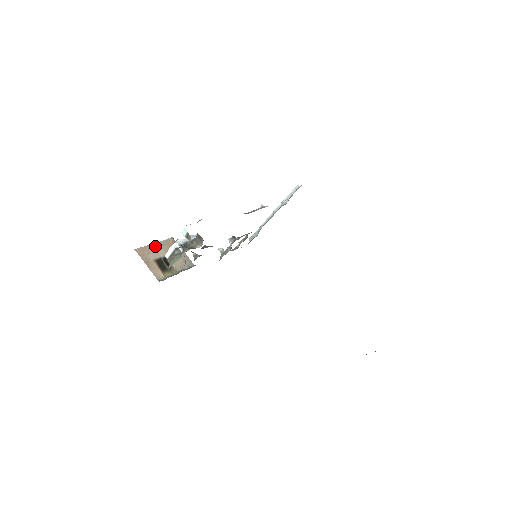
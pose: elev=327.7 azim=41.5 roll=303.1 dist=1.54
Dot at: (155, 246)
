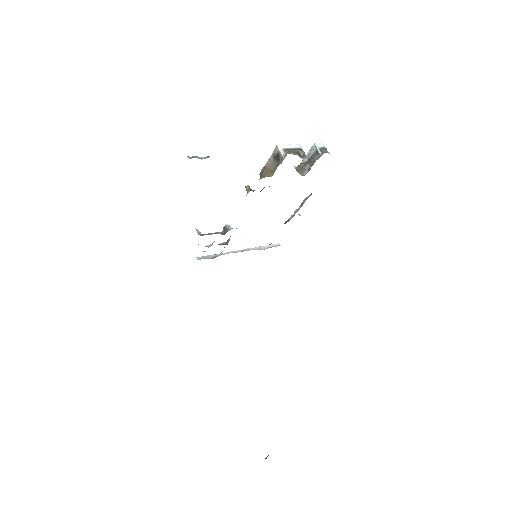
Dot at: occluded
